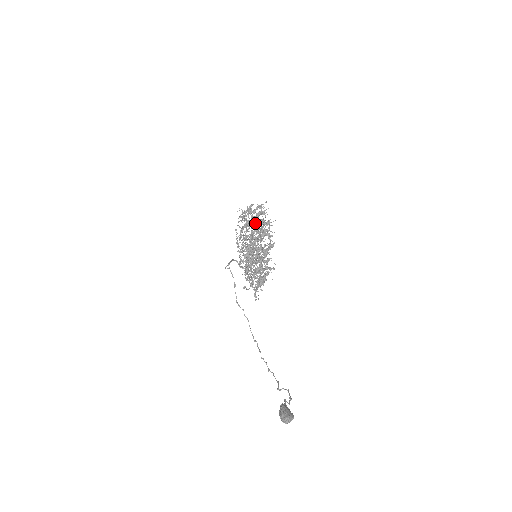
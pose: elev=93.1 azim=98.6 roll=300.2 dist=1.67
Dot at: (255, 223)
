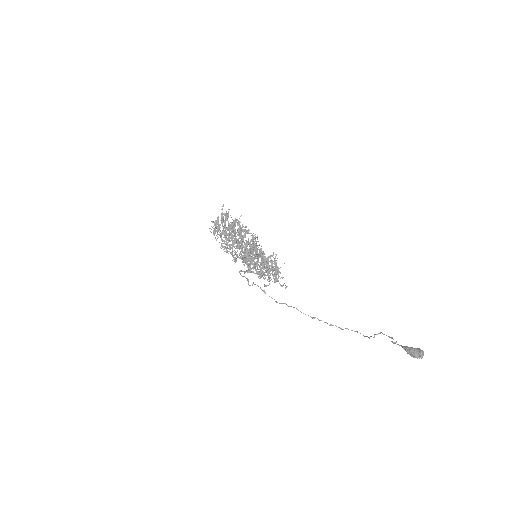
Dot at: occluded
